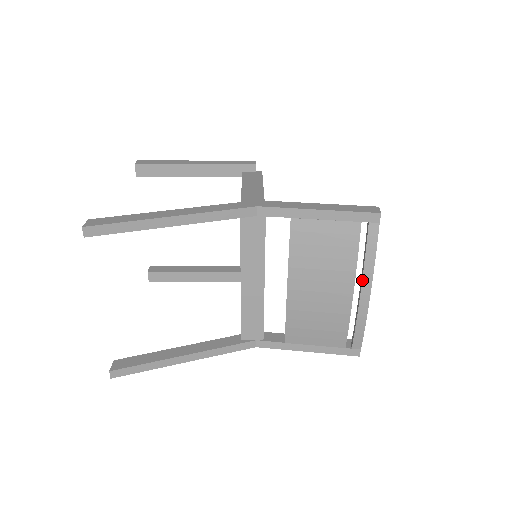
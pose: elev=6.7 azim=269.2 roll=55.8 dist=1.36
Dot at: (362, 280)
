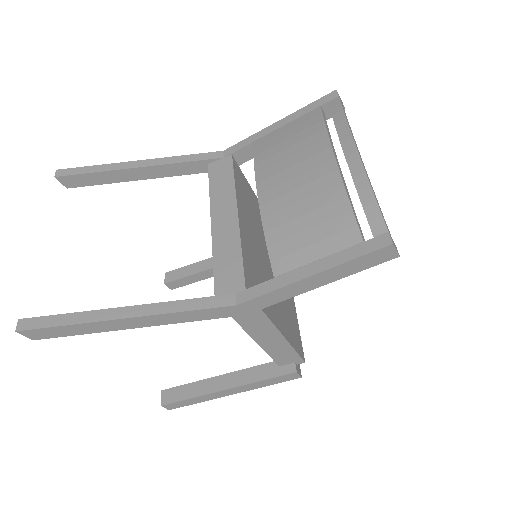
Dot at: (339, 139)
